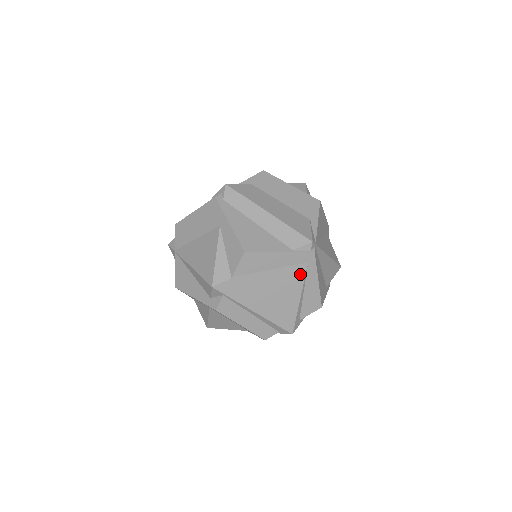
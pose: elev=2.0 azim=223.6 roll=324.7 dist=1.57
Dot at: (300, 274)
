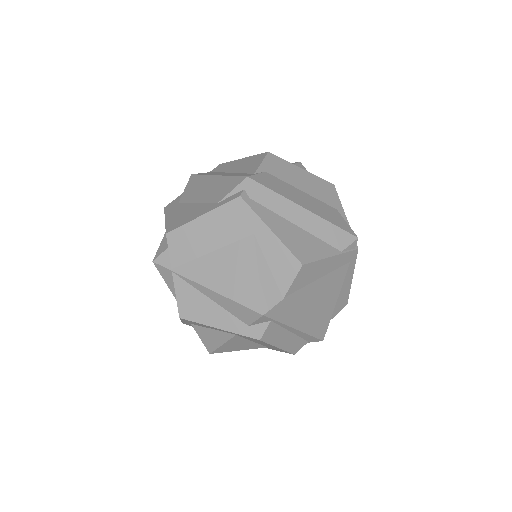
Dot at: (342, 276)
